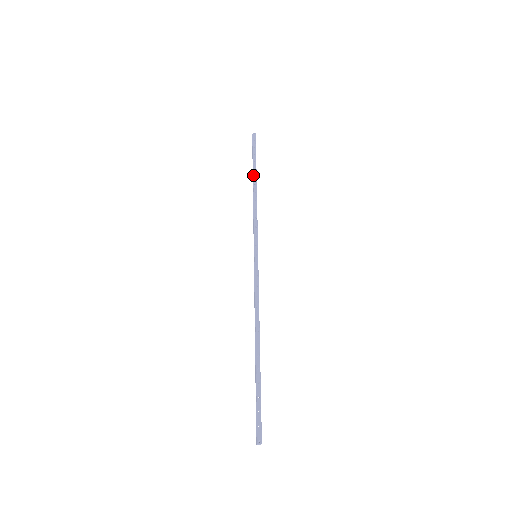
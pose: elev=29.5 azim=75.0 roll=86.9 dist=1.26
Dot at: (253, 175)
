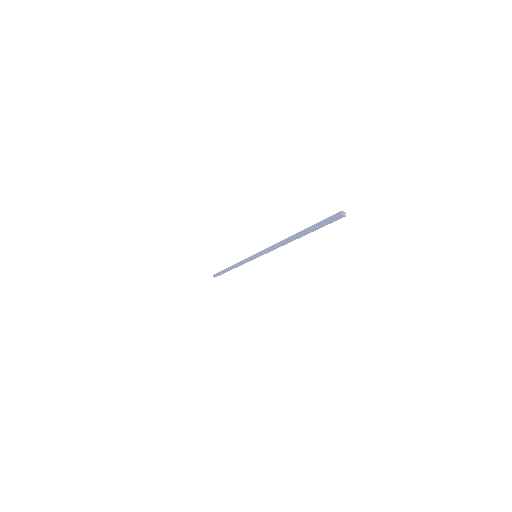
Dot at: (226, 268)
